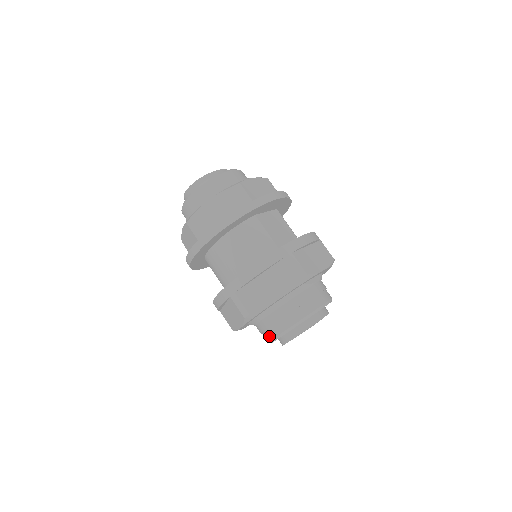
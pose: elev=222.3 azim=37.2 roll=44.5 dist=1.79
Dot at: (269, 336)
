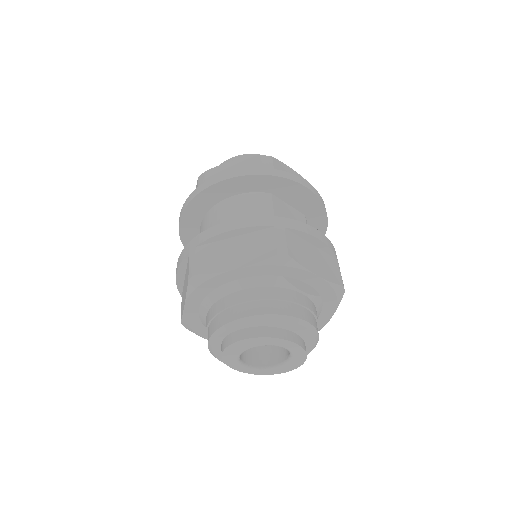
Dot at: (210, 331)
